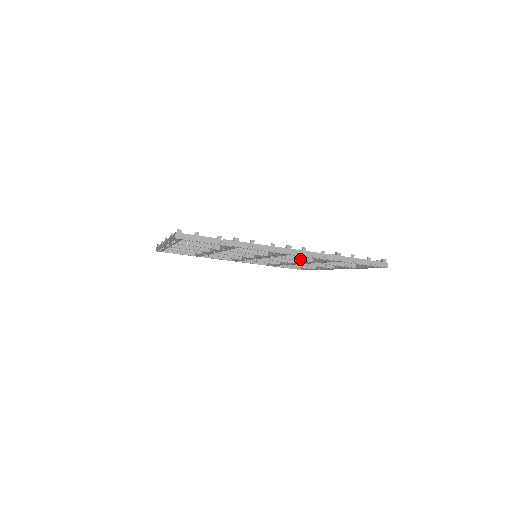
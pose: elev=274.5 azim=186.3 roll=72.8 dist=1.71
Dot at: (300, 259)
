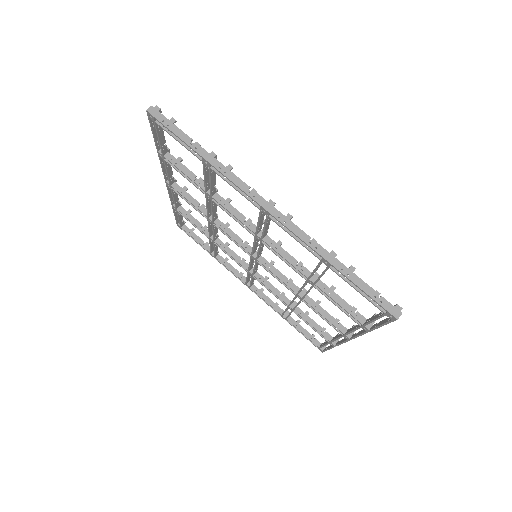
Dot at: (293, 263)
